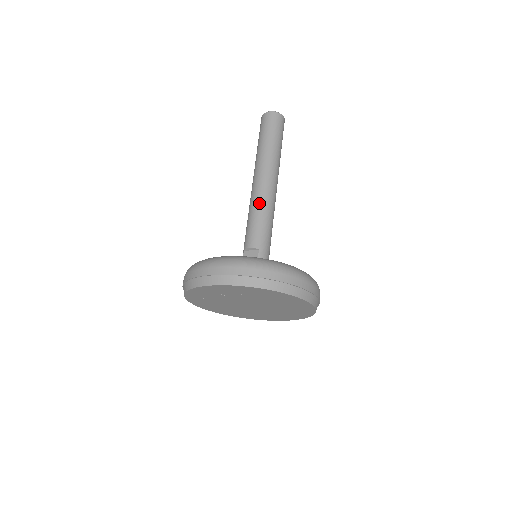
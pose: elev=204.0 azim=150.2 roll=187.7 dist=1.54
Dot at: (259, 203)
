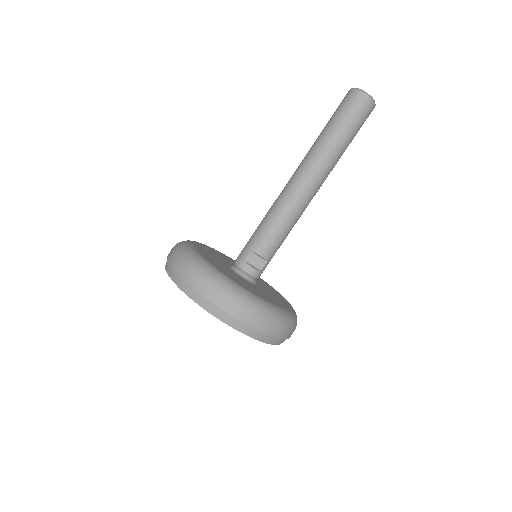
Dot at: (296, 212)
